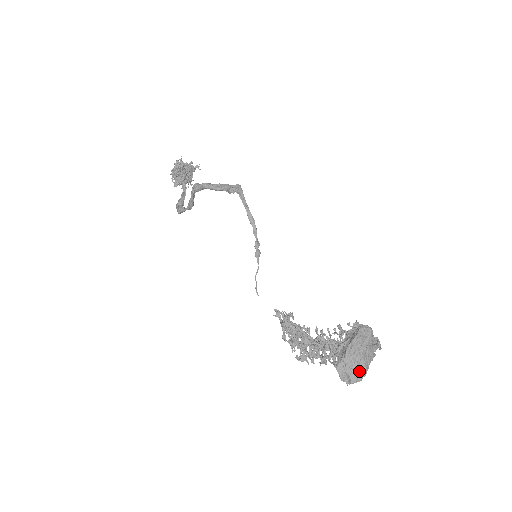
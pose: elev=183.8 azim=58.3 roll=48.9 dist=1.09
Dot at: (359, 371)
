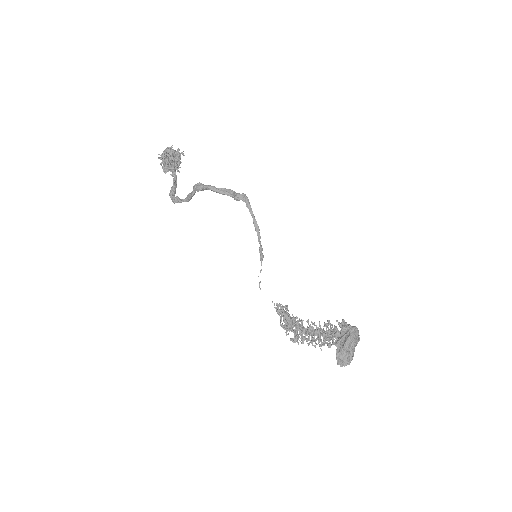
Dot at: (349, 358)
